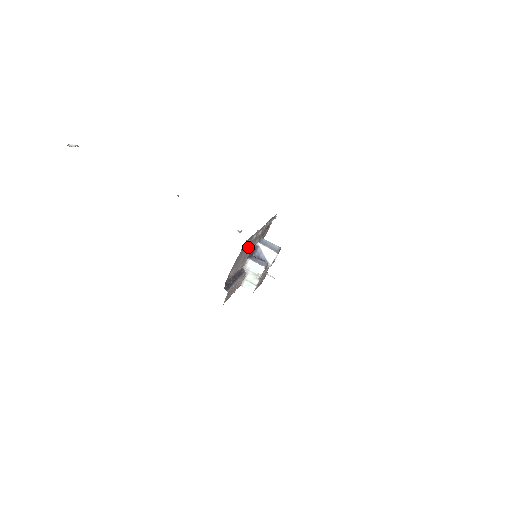
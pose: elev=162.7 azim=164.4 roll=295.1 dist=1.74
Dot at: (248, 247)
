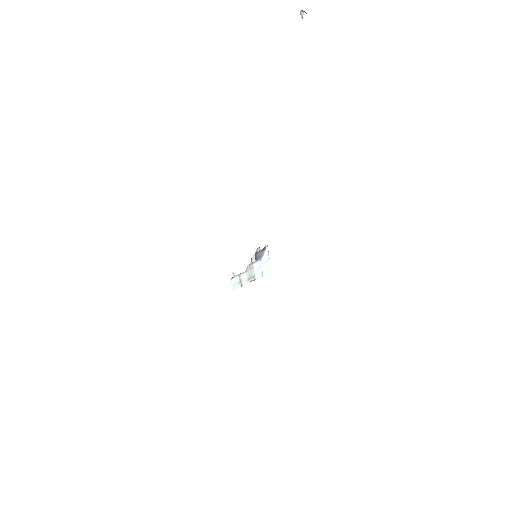
Dot at: occluded
